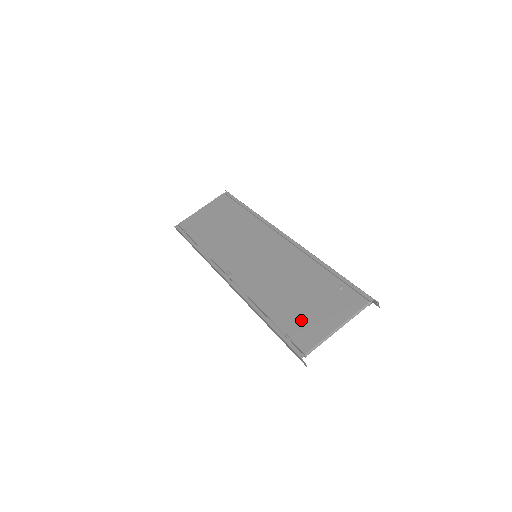
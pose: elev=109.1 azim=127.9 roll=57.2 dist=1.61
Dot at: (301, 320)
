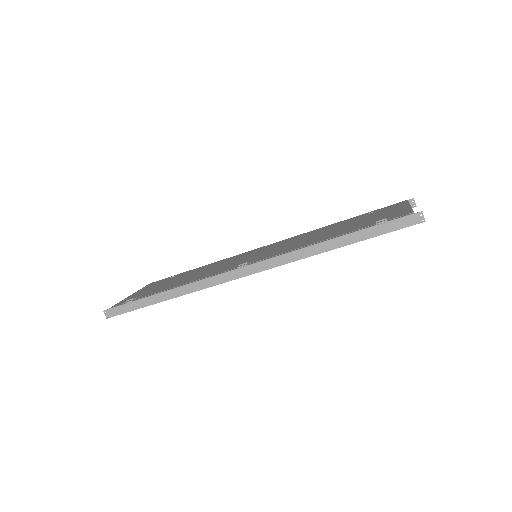
Dot at: (372, 221)
